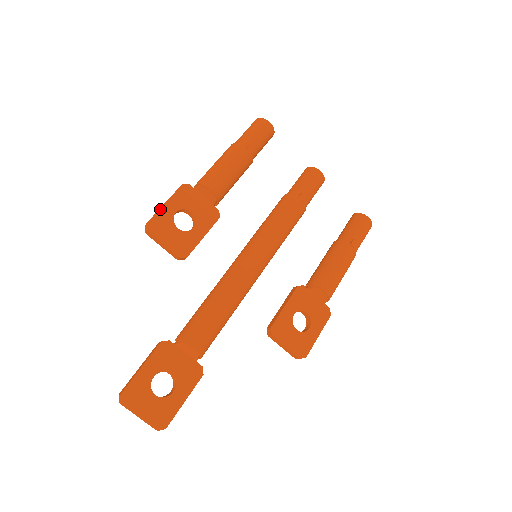
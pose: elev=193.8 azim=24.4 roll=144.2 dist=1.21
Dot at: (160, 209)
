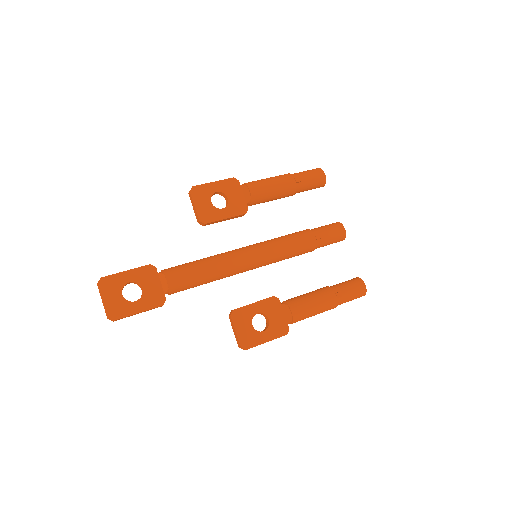
Dot at: (208, 183)
